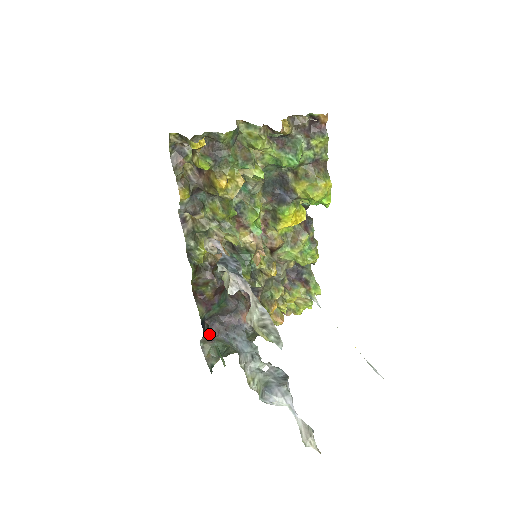
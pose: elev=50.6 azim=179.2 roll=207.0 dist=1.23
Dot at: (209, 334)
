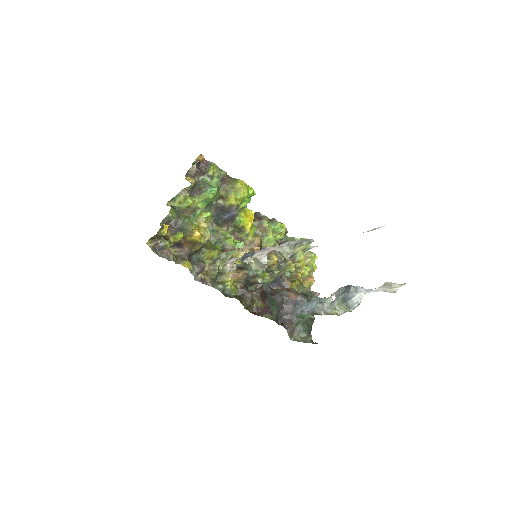
Dot at: (288, 328)
